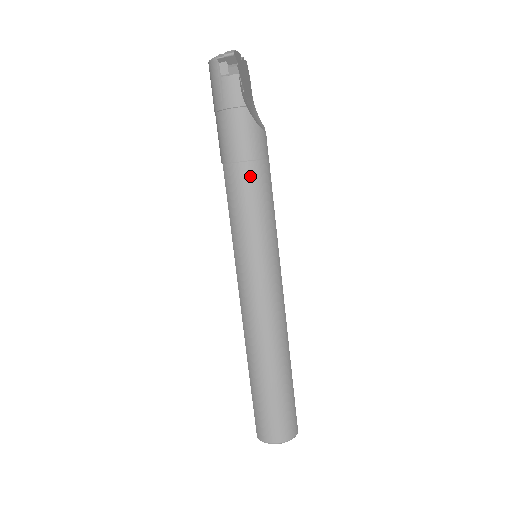
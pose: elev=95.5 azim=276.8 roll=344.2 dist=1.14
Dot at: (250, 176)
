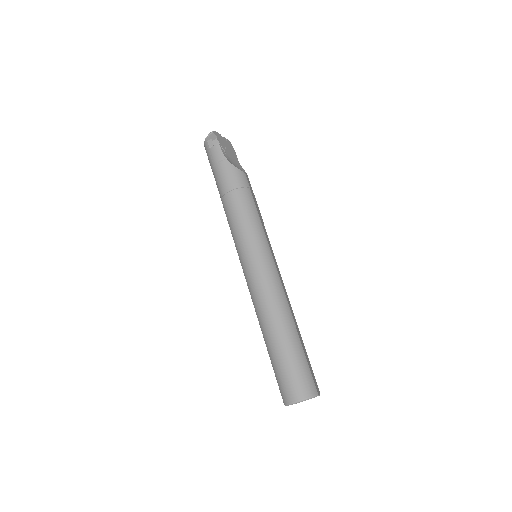
Dot at: (236, 198)
